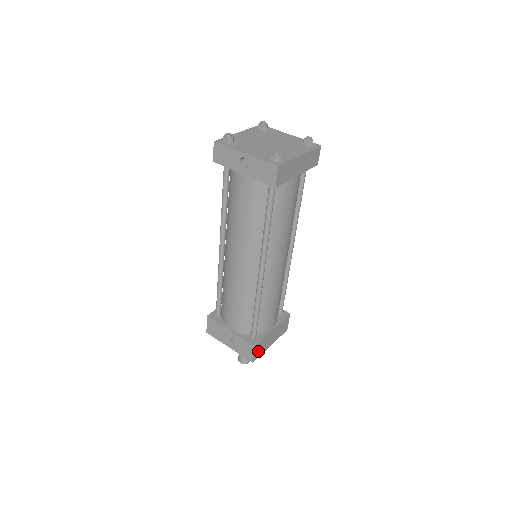
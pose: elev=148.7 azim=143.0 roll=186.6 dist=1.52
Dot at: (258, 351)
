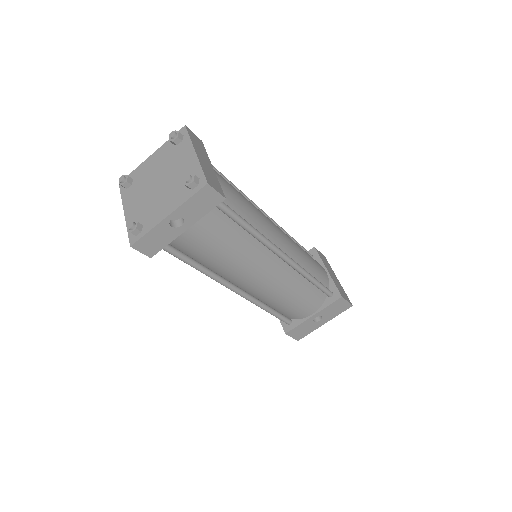
Dot at: (344, 296)
